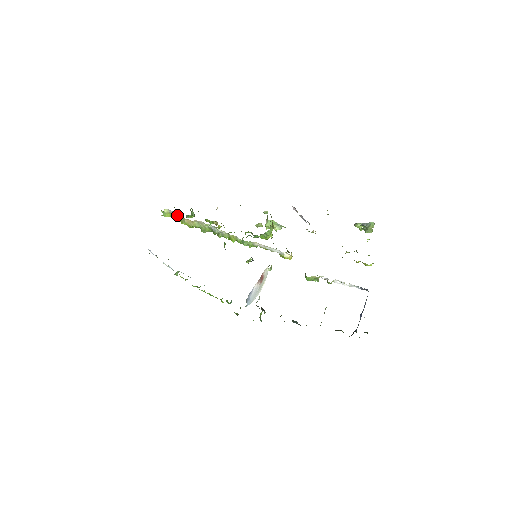
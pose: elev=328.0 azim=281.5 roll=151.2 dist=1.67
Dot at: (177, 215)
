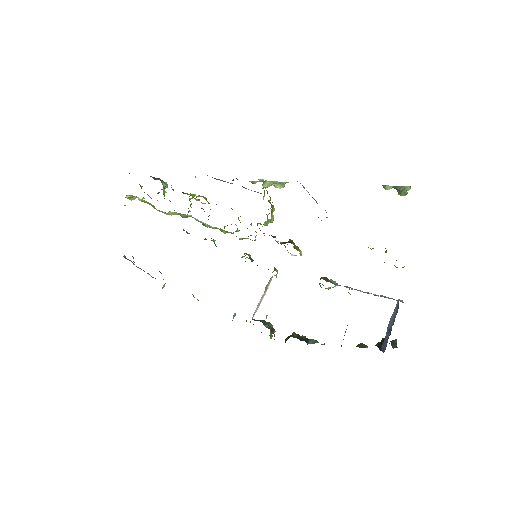
Dot at: (145, 201)
